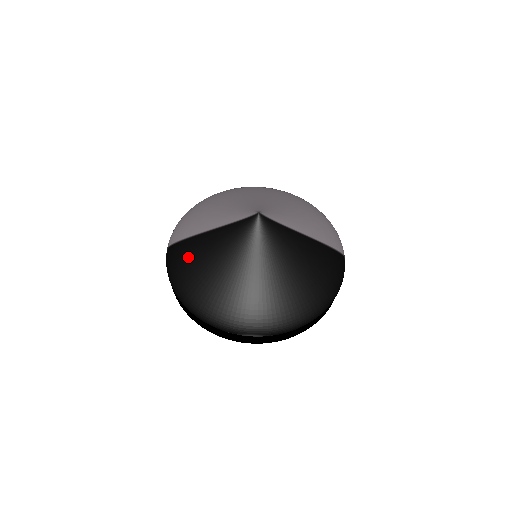
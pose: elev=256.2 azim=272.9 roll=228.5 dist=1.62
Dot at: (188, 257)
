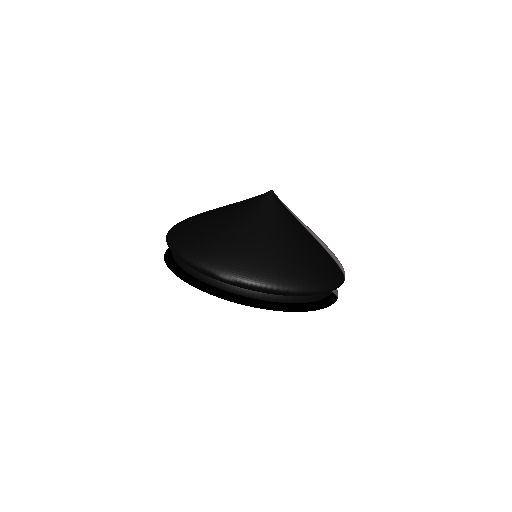
Dot at: (193, 218)
